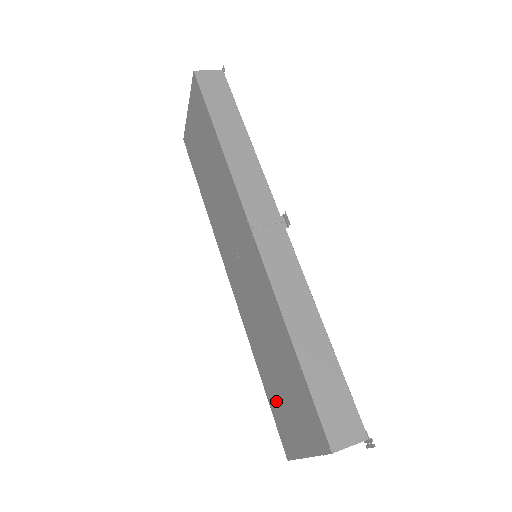
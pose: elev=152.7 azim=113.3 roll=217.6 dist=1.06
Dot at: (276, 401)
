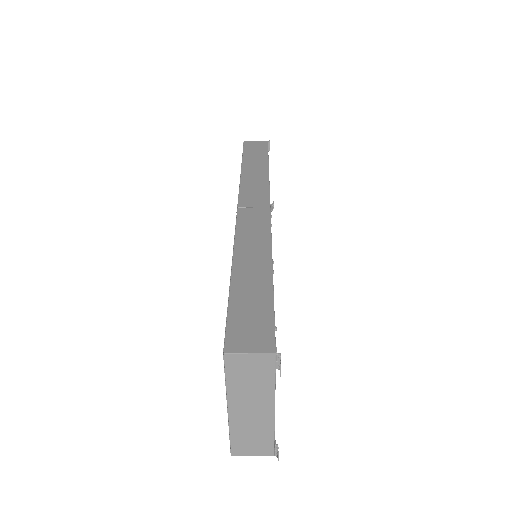
Dot at: occluded
